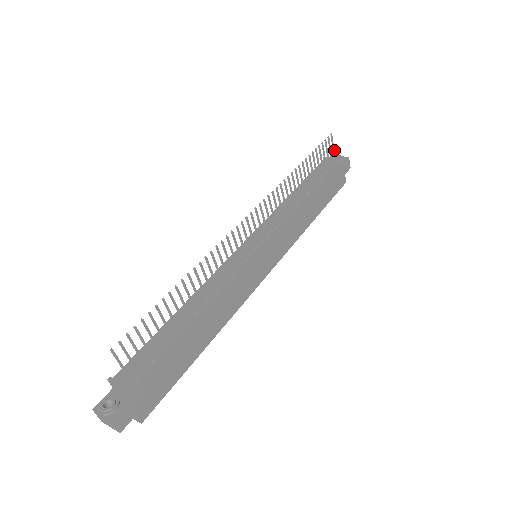
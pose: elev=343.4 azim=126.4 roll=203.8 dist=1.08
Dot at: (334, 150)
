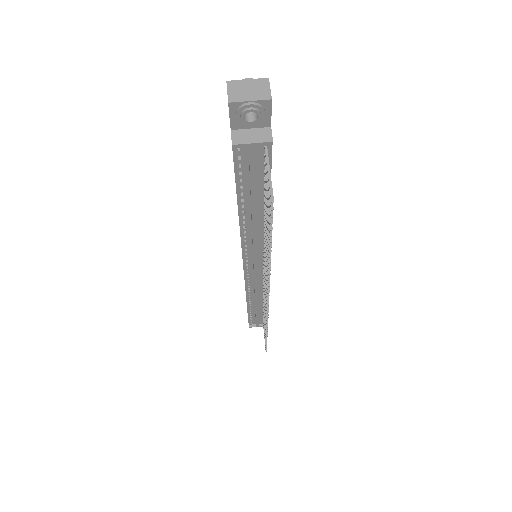
Dot at: (269, 170)
